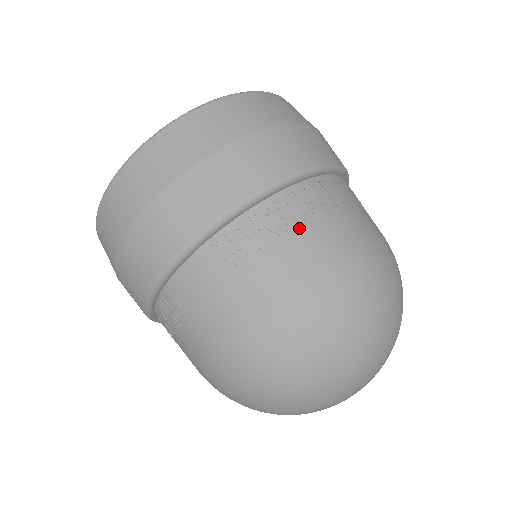
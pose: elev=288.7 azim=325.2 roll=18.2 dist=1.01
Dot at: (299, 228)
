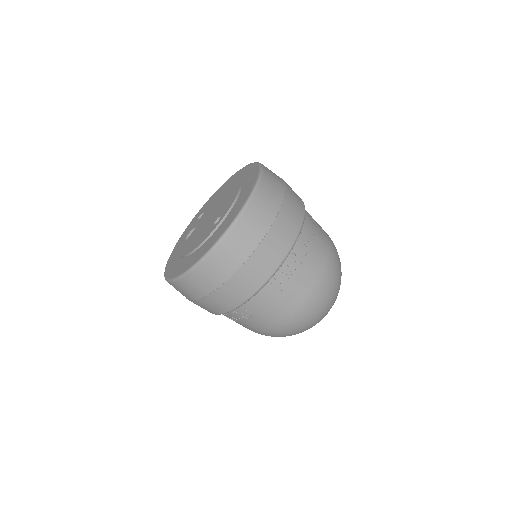
Dot at: (306, 262)
